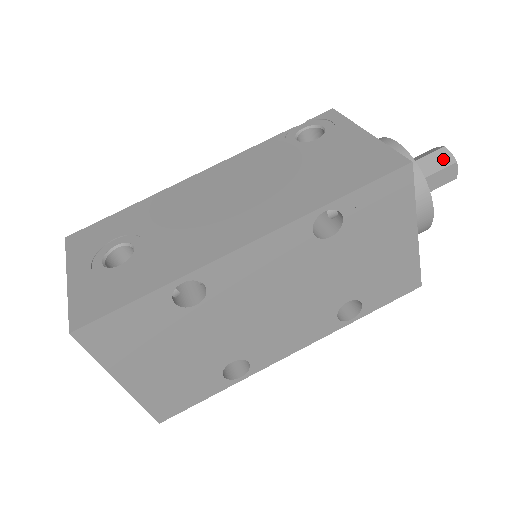
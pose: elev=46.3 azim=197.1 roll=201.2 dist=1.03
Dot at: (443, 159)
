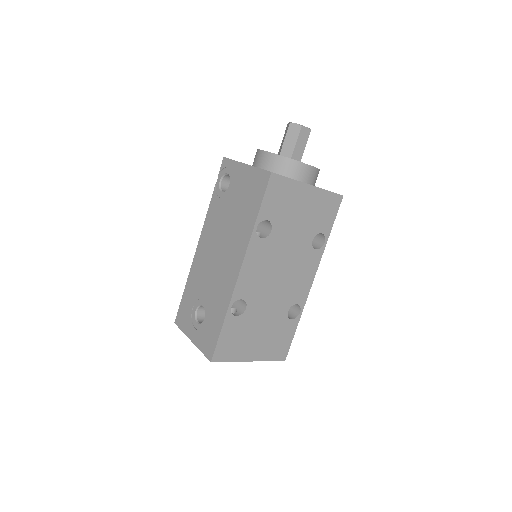
Dot at: (294, 131)
